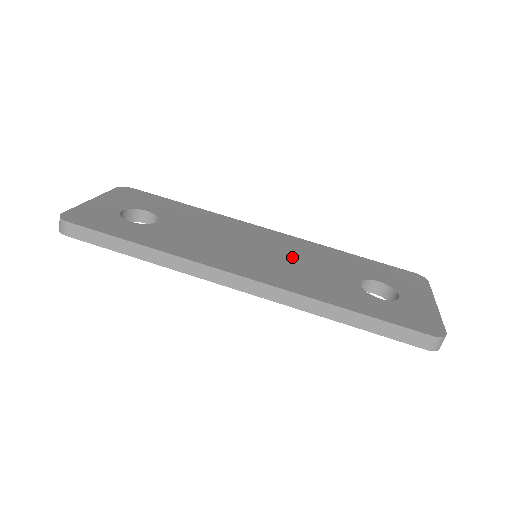
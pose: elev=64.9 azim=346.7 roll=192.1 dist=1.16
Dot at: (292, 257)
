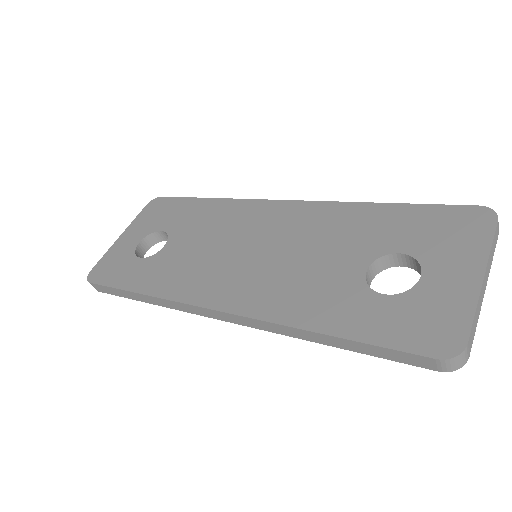
Dot at: (290, 248)
